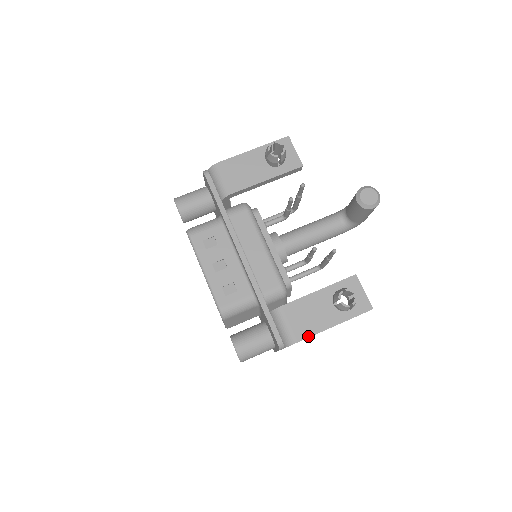
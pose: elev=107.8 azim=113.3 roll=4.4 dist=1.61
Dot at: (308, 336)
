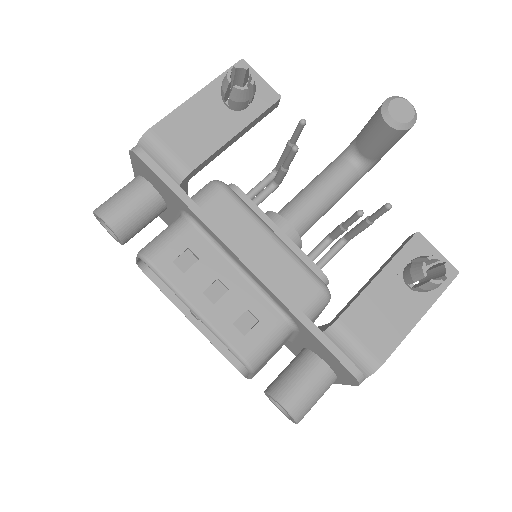
Dot at: (393, 348)
